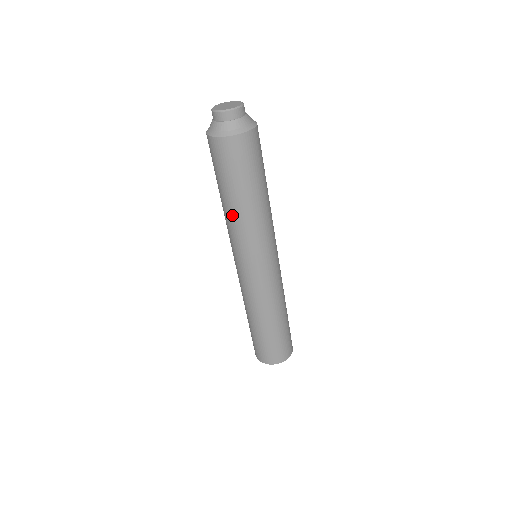
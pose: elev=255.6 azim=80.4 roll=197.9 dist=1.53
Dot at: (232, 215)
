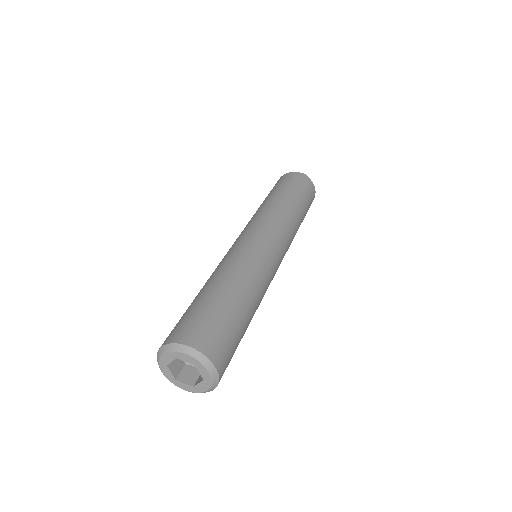
Dot at: (265, 204)
